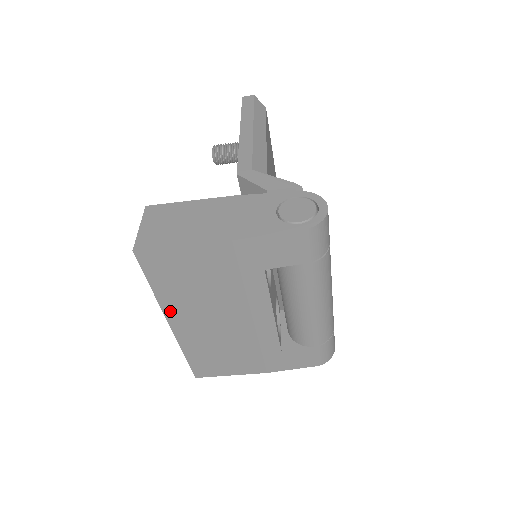
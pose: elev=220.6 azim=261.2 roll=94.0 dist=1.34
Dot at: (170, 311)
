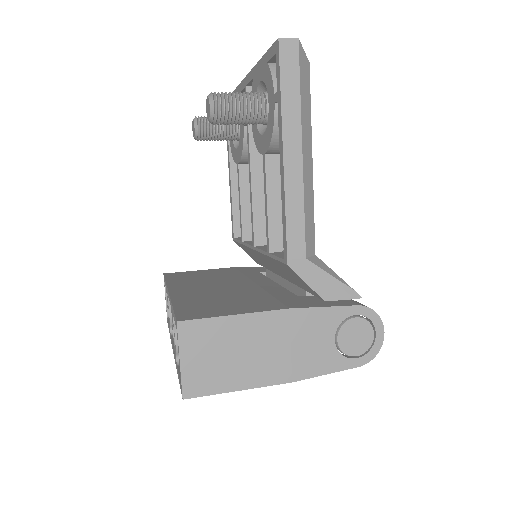
Dot at: occluded
